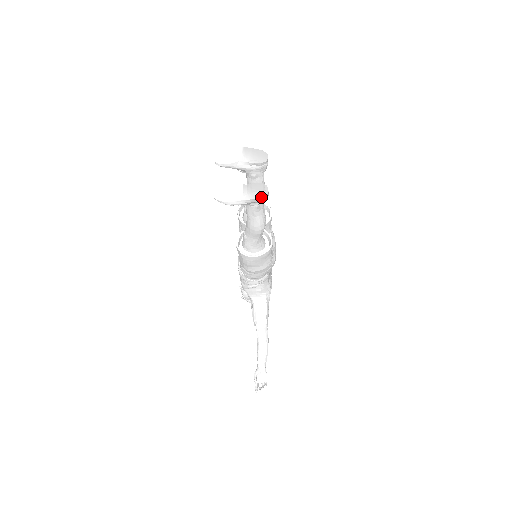
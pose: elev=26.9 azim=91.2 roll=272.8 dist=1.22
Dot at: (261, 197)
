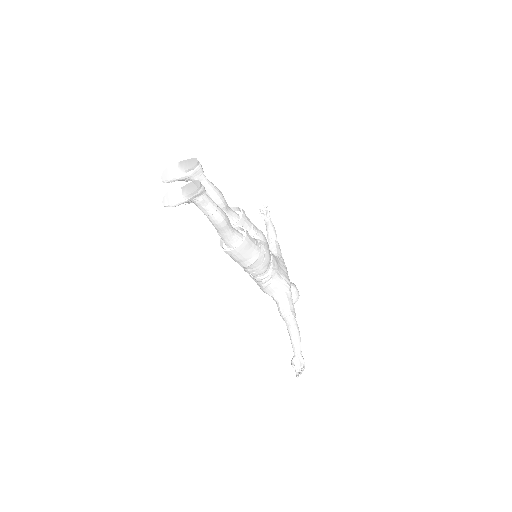
Dot at: (195, 190)
